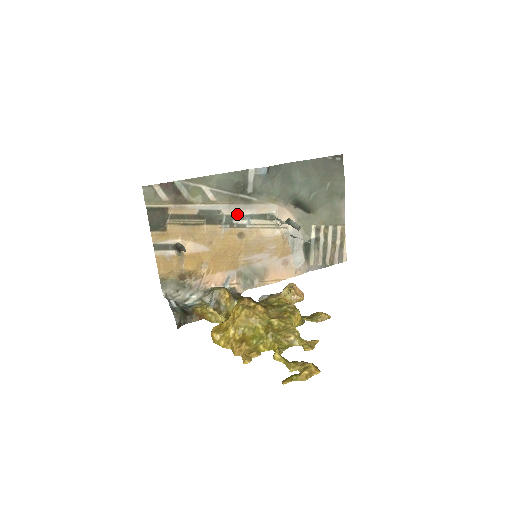
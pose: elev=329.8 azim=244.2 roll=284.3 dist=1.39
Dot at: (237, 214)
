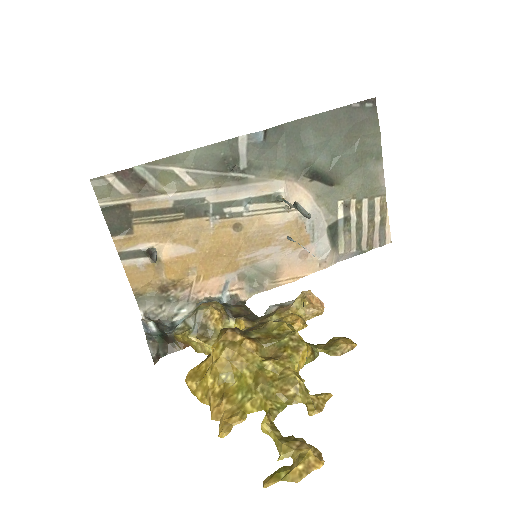
Dot at: (228, 200)
